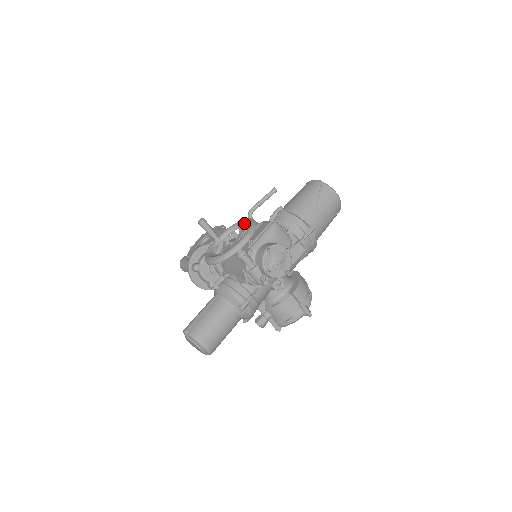
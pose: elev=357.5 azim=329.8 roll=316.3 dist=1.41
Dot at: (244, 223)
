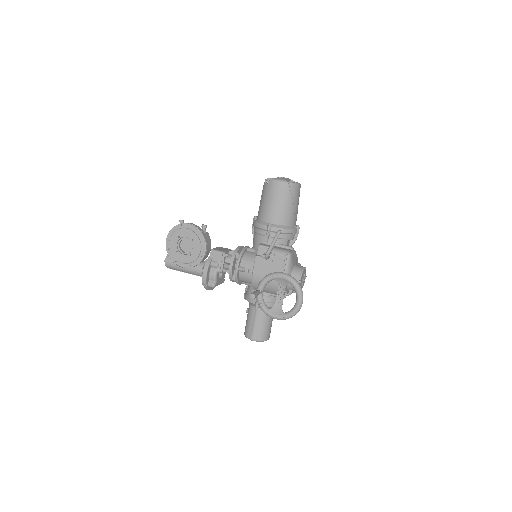
Dot at: (282, 280)
